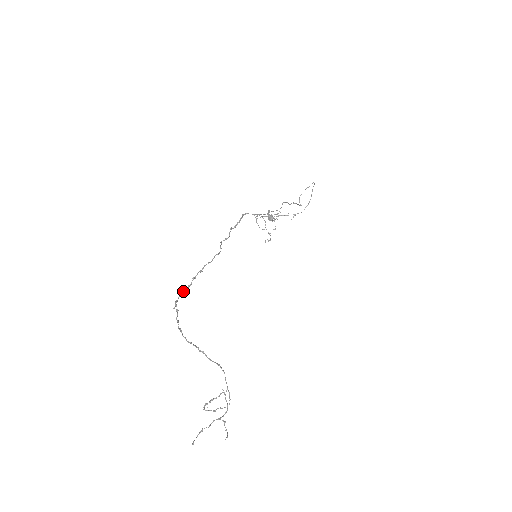
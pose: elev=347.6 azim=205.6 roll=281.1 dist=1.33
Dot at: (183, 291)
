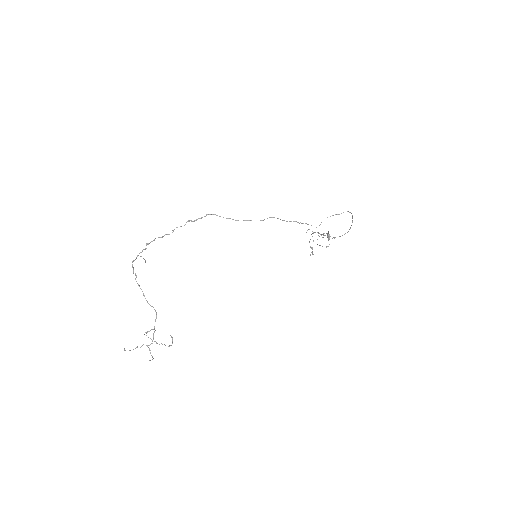
Dot at: (142, 251)
